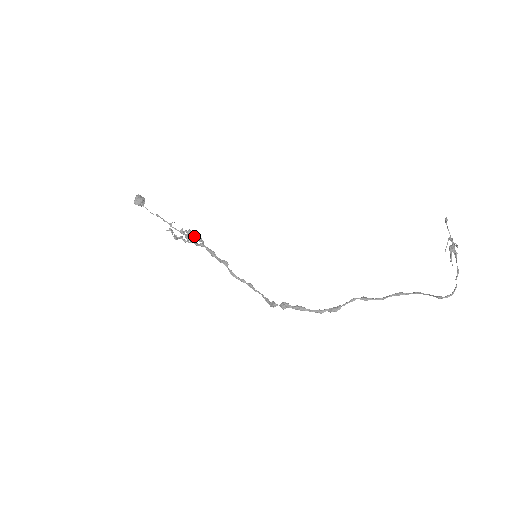
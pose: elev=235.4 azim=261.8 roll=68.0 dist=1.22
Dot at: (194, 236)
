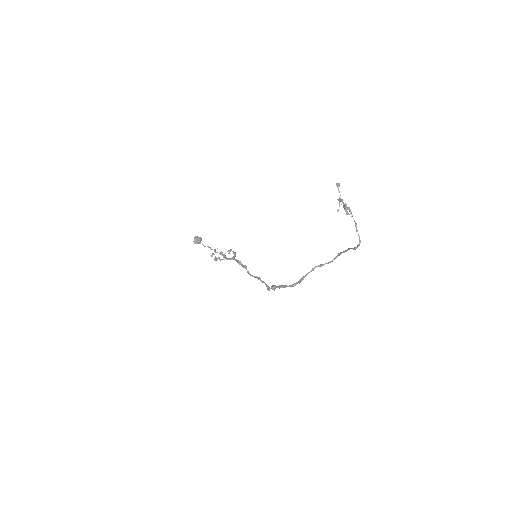
Dot at: occluded
